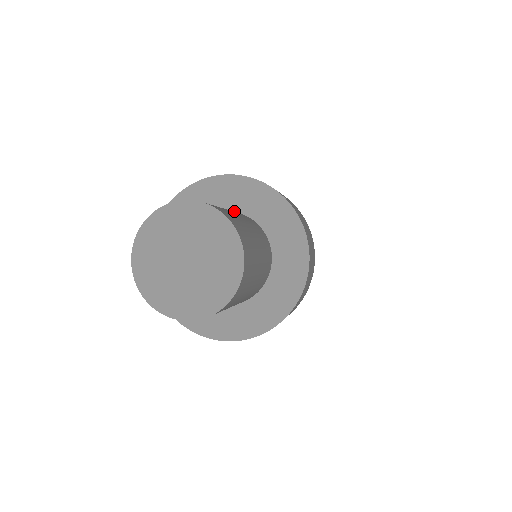
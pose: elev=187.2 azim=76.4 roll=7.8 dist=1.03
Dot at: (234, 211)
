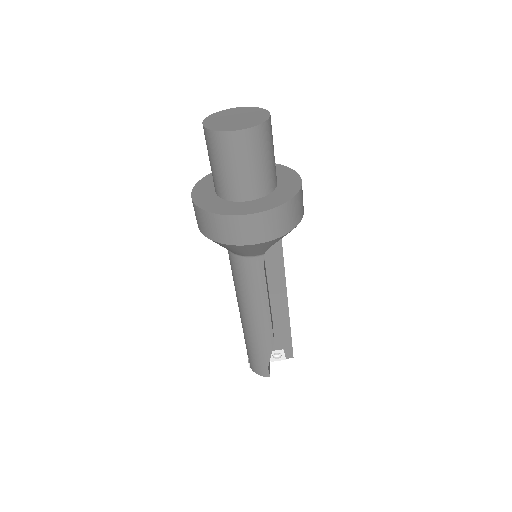
Dot at: occluded
